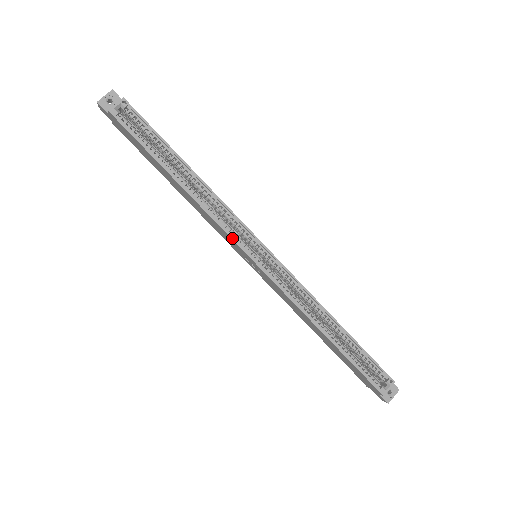
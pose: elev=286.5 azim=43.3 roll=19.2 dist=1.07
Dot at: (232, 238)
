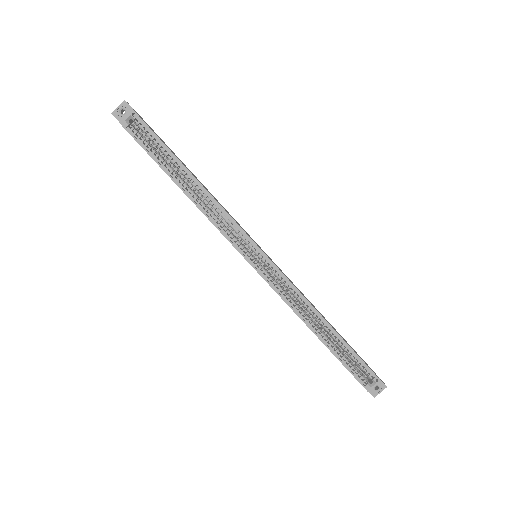
Dot at: (230, 242)
